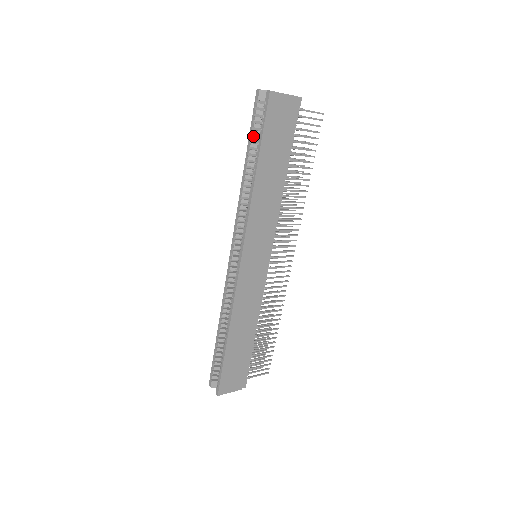
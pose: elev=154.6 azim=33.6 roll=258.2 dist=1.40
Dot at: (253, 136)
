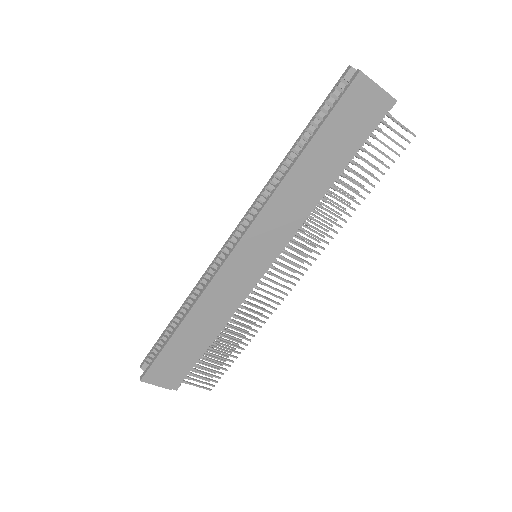
Dot at: (318, 118)
